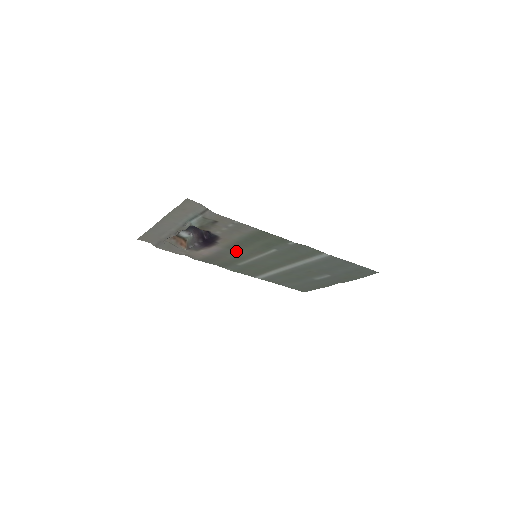
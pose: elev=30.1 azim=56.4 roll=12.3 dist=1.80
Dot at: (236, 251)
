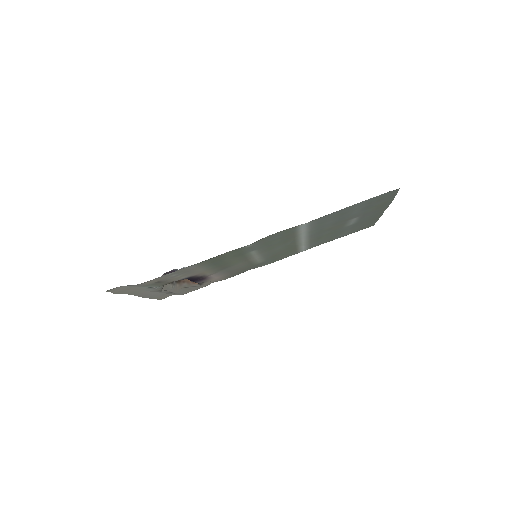
Dot at: (231, 267)
